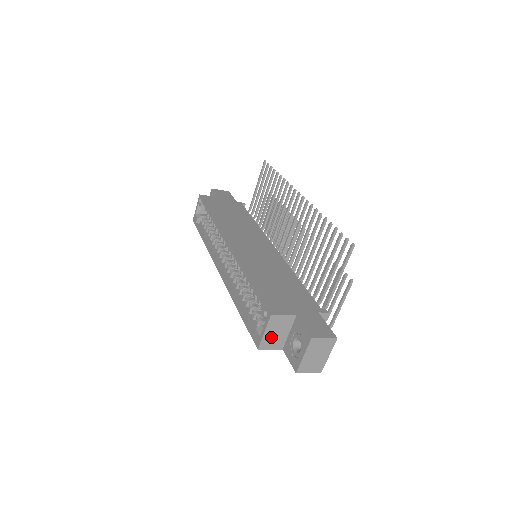
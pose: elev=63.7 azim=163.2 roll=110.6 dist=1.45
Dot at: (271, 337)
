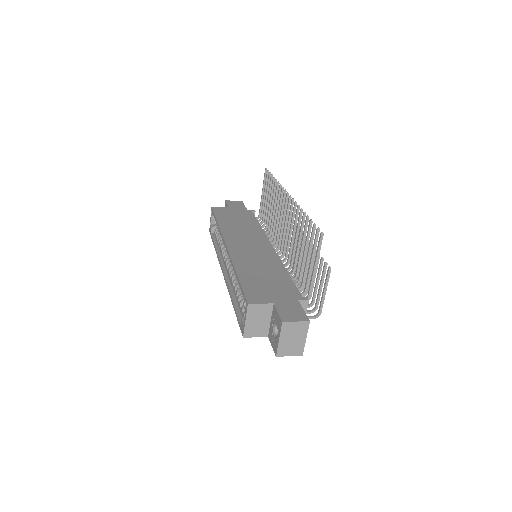
Dot at: (253, 325)
